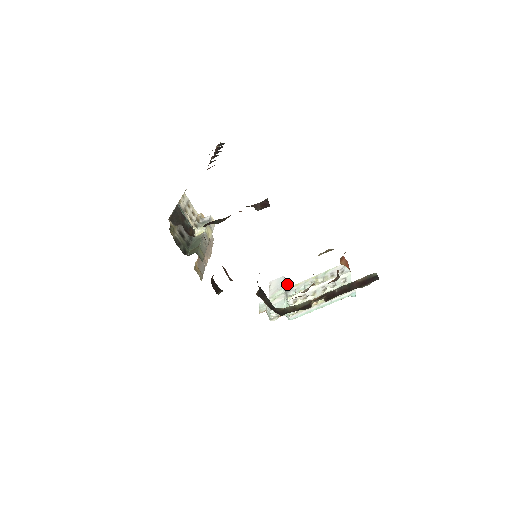
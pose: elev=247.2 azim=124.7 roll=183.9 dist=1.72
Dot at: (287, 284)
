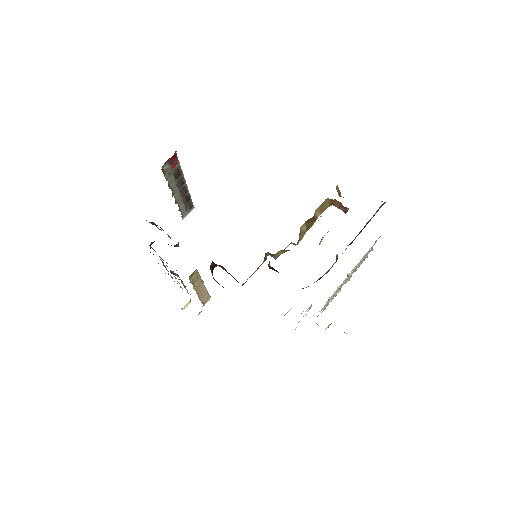
Dot at: occluded
